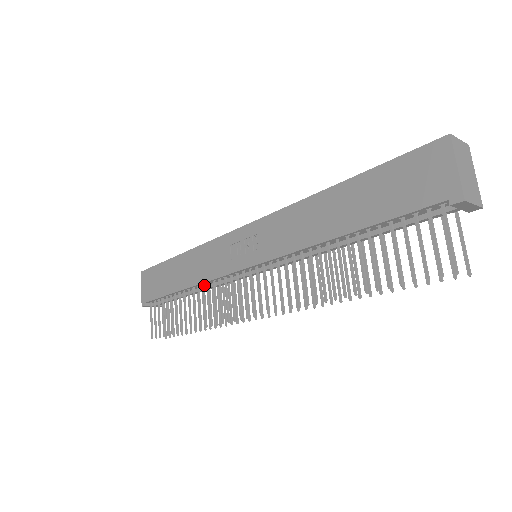
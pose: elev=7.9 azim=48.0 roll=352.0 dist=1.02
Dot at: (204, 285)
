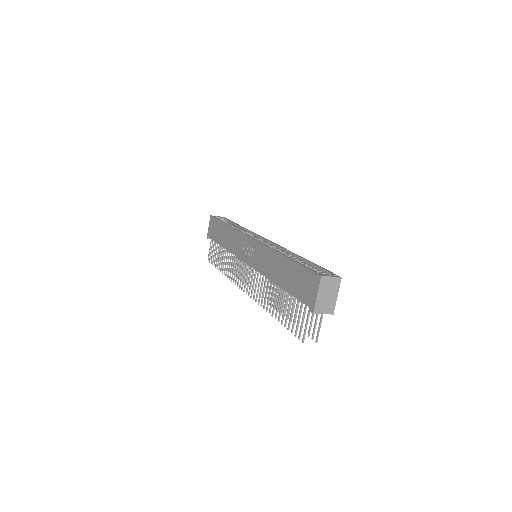
Dot at: occluded
